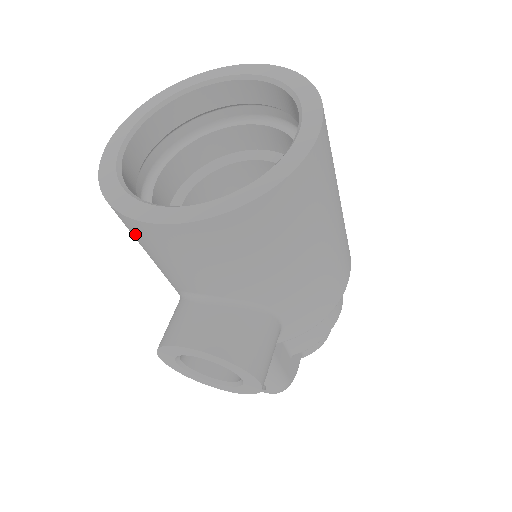
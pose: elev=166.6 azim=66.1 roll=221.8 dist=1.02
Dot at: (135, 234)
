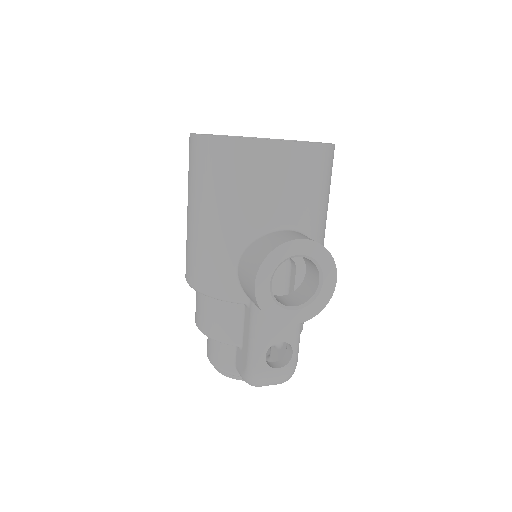
Dot at: (255, 163)
